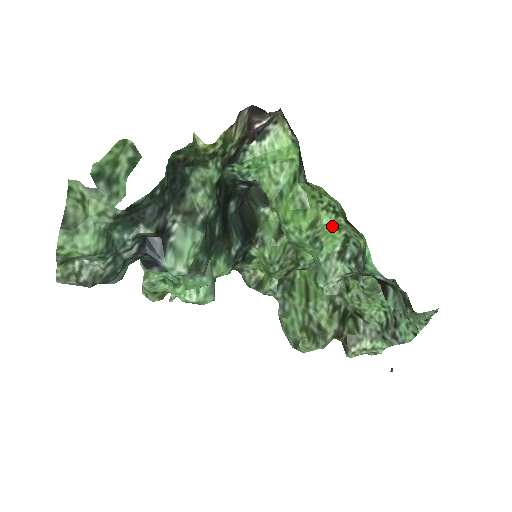
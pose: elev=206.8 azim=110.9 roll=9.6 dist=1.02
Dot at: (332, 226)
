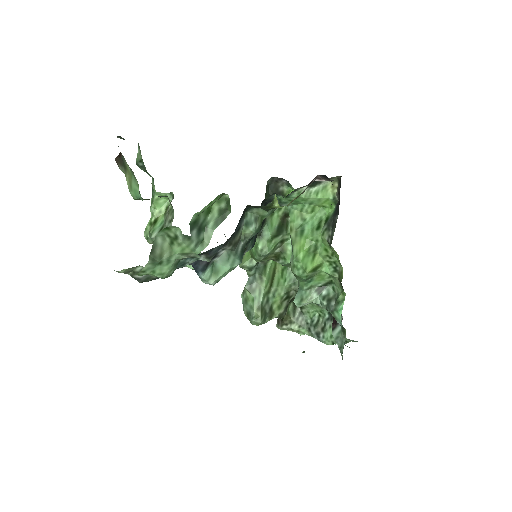
Dot at: (327, 273)
